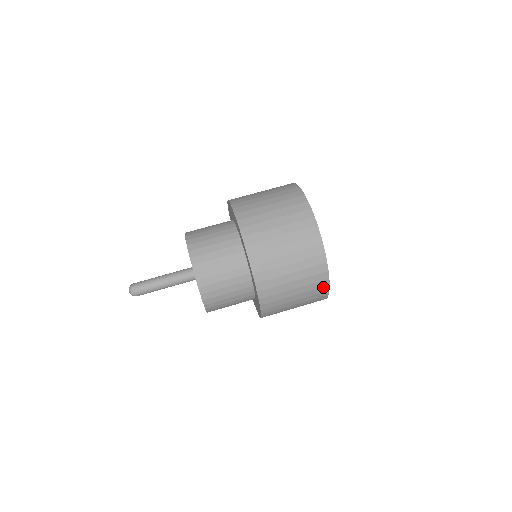
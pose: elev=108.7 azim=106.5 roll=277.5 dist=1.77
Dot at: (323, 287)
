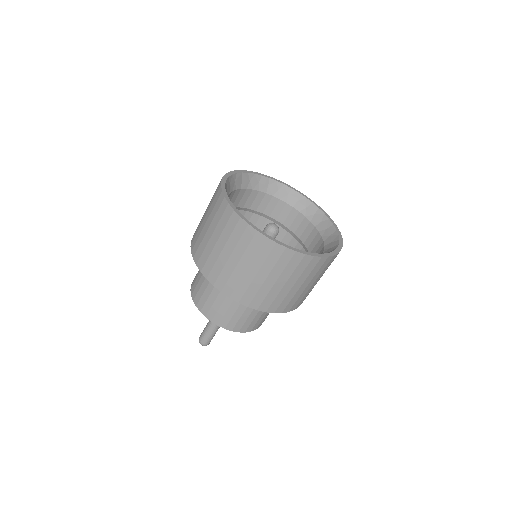
Dot at: occluded
